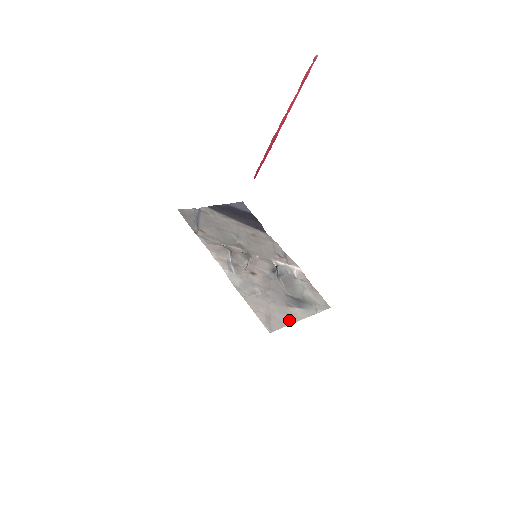
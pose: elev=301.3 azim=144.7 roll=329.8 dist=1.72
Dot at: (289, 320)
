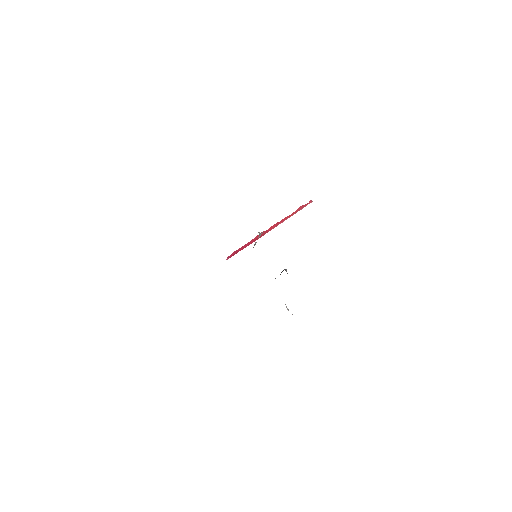
Dot at: occluded
